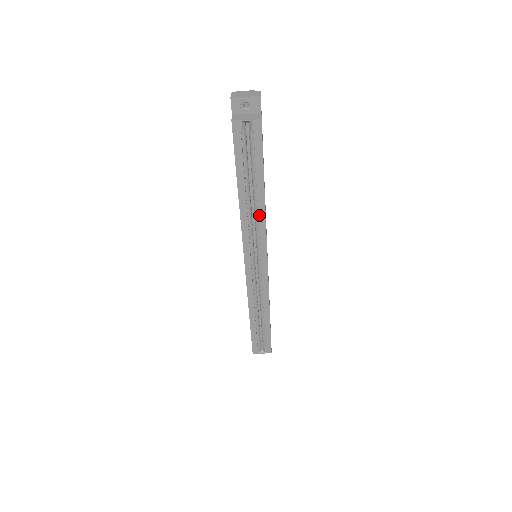
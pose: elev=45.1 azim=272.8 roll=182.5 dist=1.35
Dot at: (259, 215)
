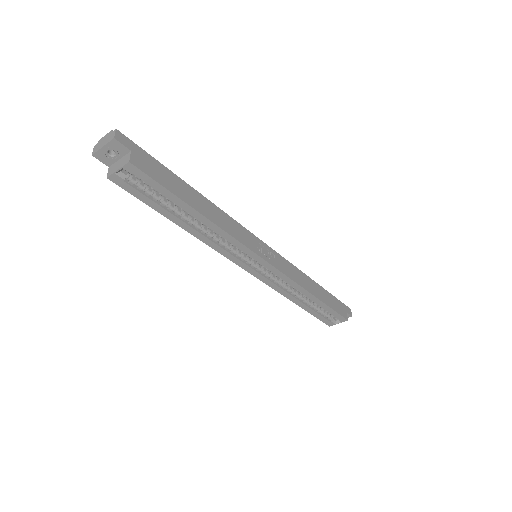
Dot at: (216, 232)
